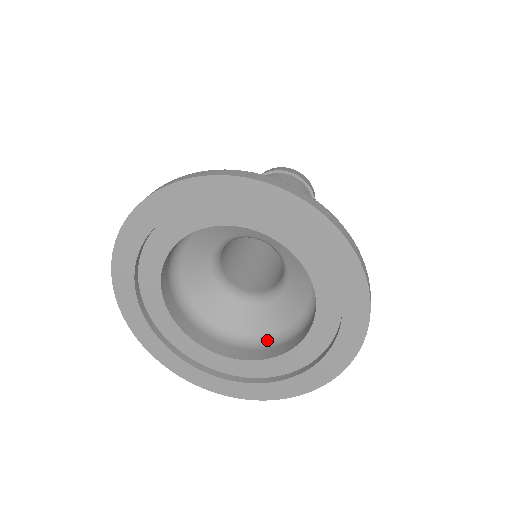
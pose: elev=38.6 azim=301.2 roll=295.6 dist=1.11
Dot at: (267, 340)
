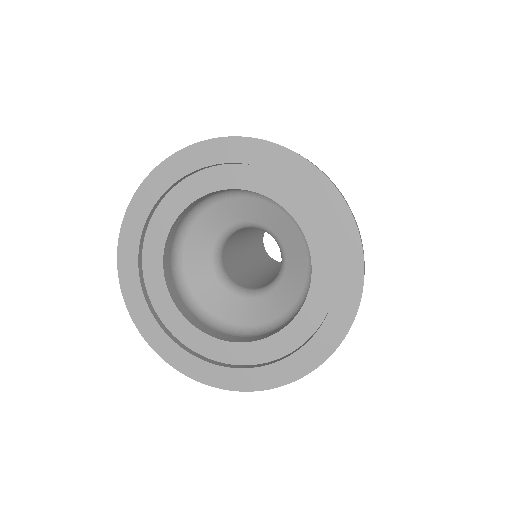
Dot at: (240, 331)
